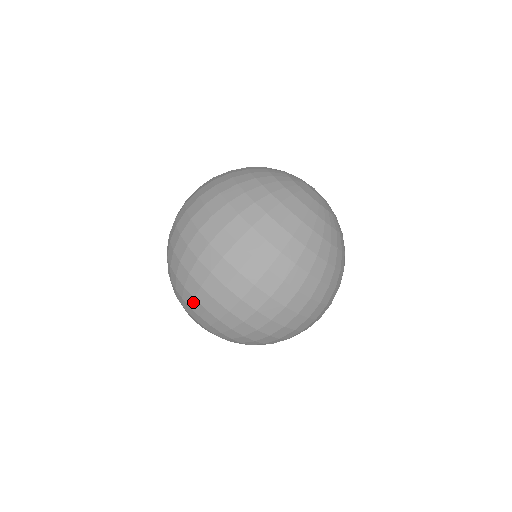
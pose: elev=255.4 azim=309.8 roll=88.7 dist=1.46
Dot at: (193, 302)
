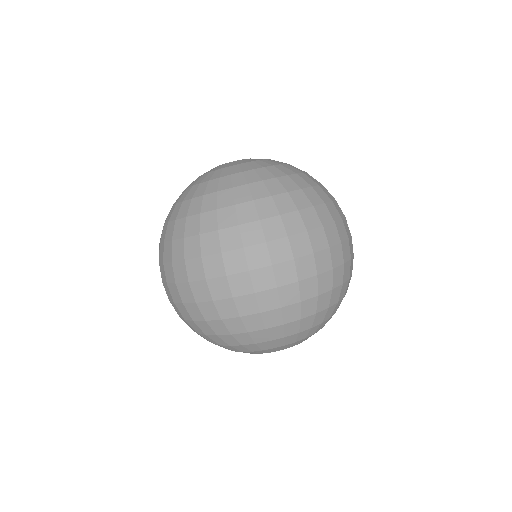
Dot at: (235, 339)
